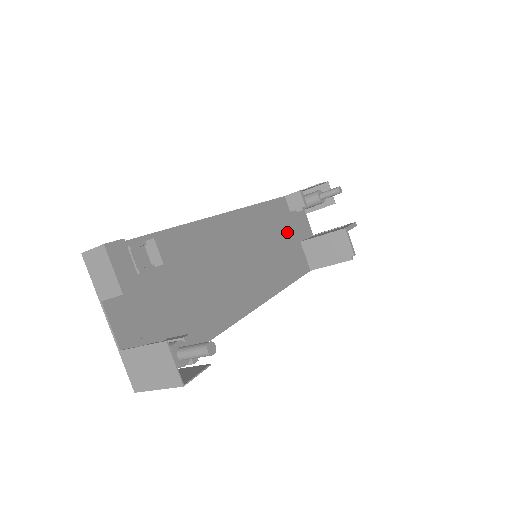
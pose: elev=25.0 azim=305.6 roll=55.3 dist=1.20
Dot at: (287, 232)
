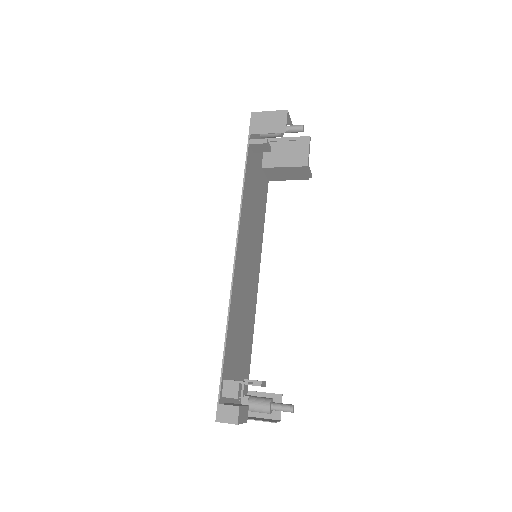
Dot at: (256, 180)
